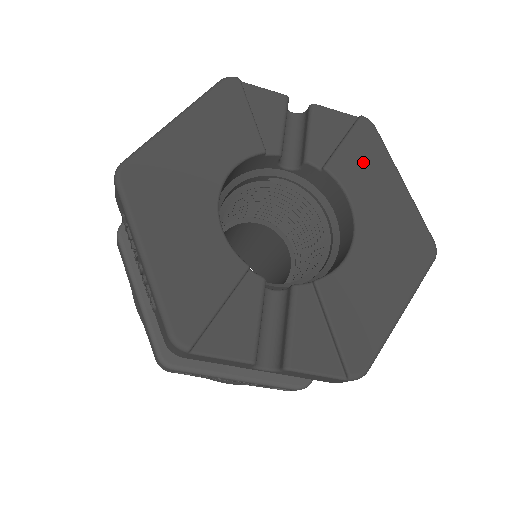
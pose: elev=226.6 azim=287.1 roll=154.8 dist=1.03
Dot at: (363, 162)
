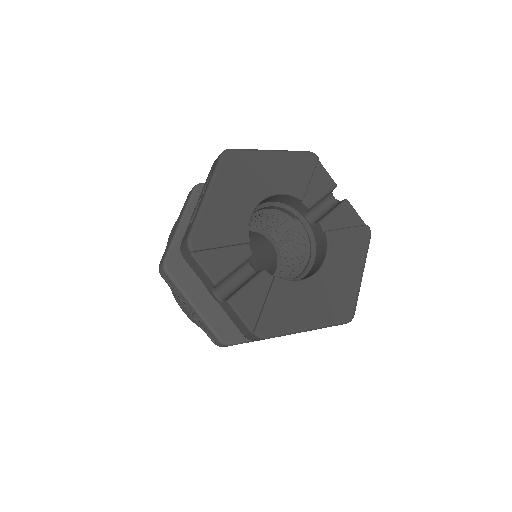
Dot at: (349, 246)
